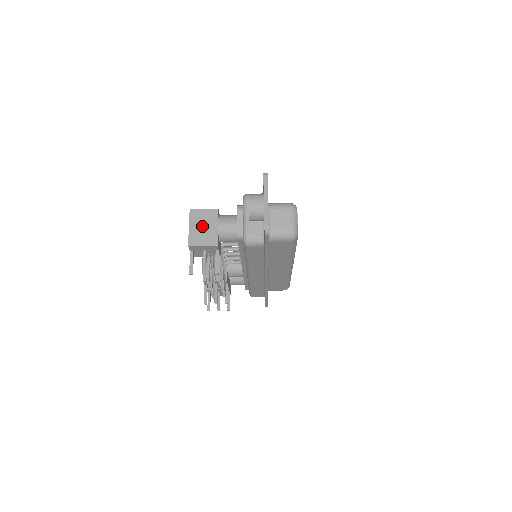
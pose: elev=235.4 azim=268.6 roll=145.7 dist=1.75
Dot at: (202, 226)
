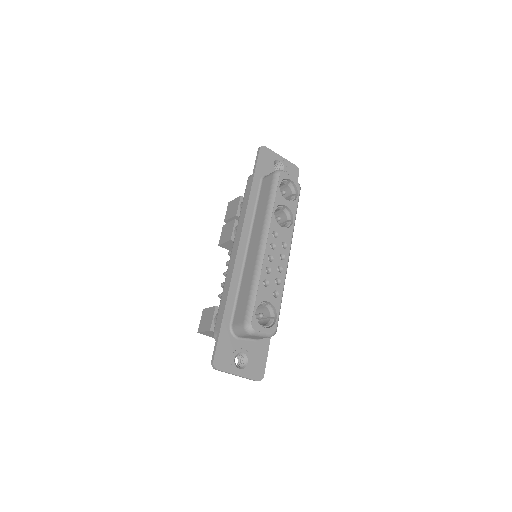
Dot at: occluded
